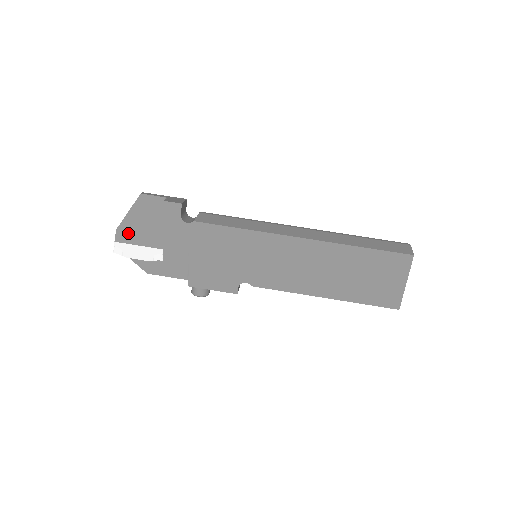
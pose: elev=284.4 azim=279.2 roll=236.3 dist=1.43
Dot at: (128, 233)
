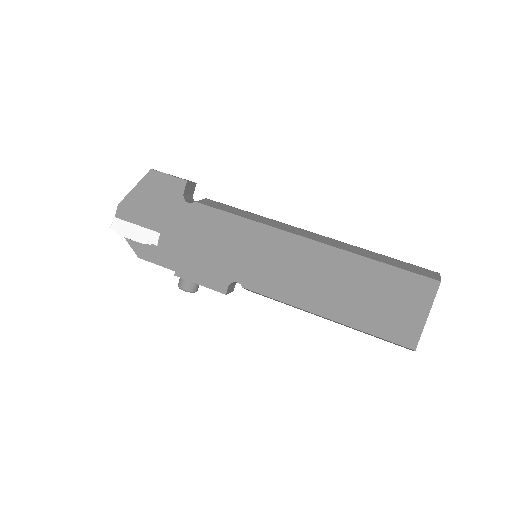
Dot at: (129, 209)
